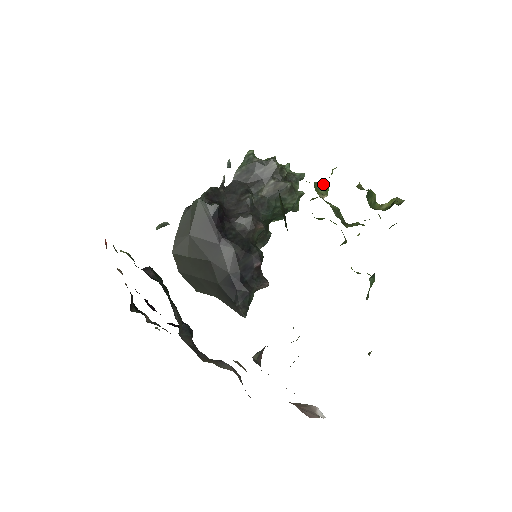
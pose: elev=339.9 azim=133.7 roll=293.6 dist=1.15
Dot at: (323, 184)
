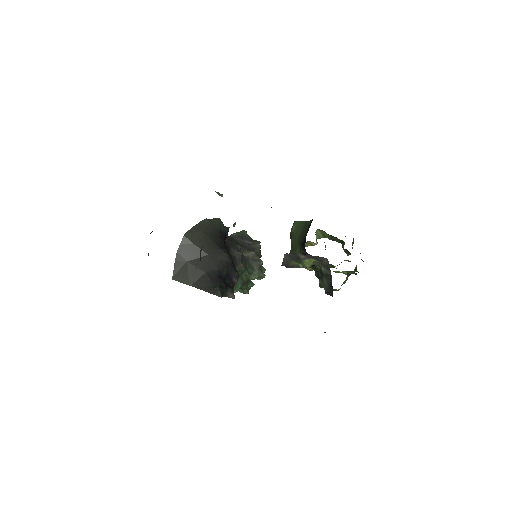
Dot at: (317, 237)
